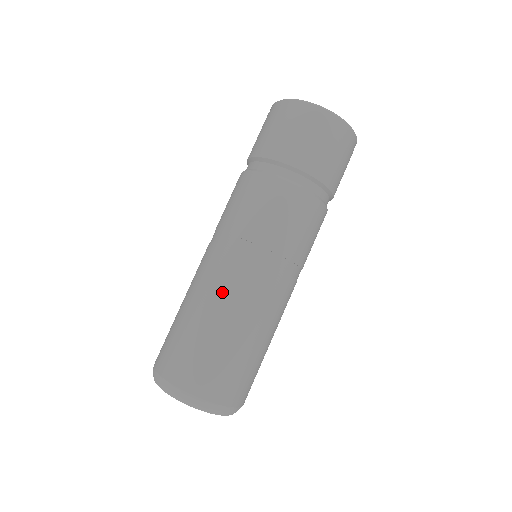
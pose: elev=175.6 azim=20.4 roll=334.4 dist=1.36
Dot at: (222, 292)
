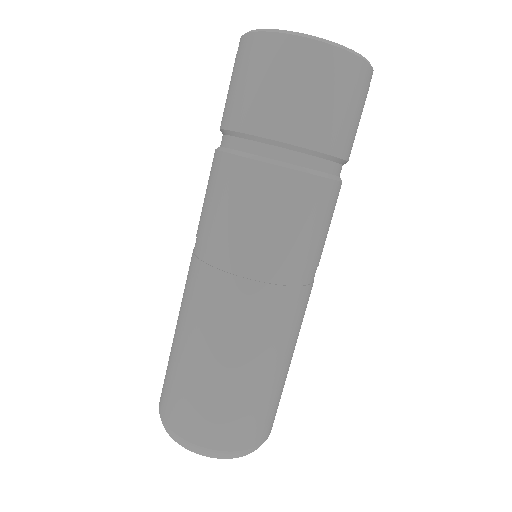
Dot at: (280, 338)
